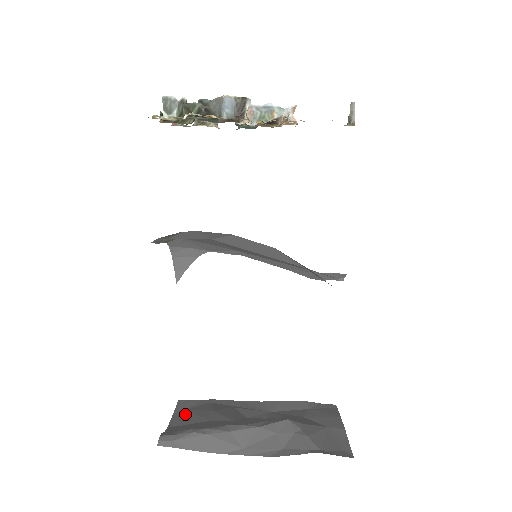
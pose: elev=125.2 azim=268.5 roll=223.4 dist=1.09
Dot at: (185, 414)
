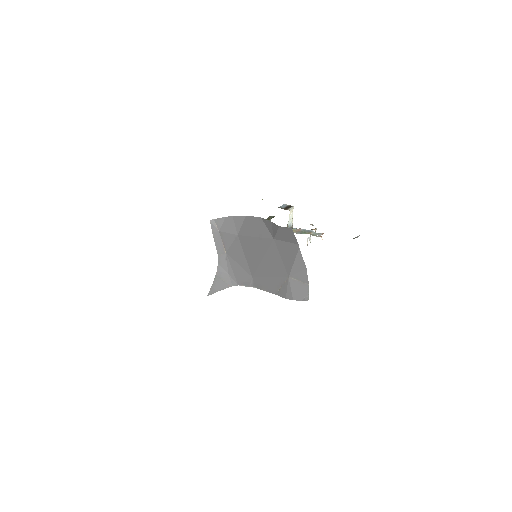
Dot at: occluded
